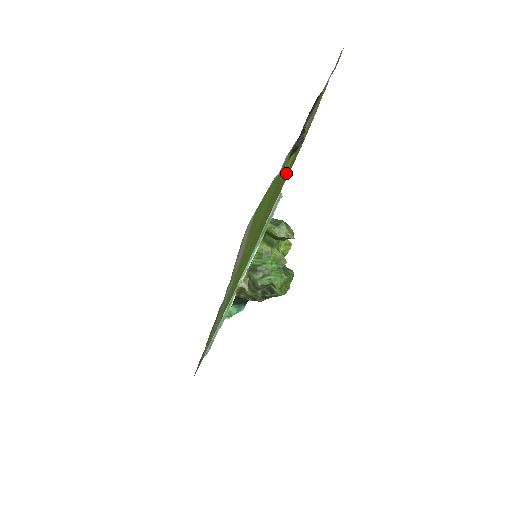
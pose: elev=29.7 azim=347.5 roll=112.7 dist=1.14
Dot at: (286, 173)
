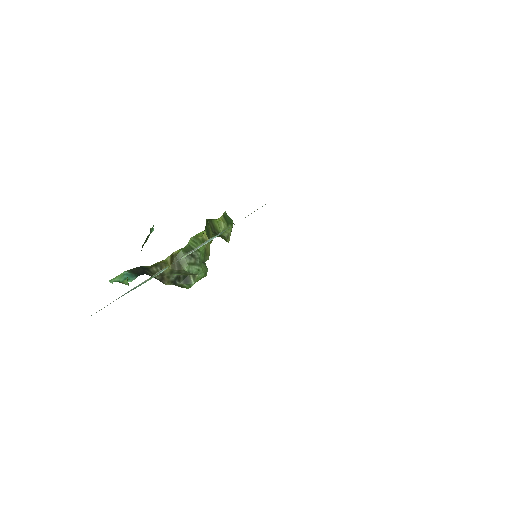
Dot at: occluded
